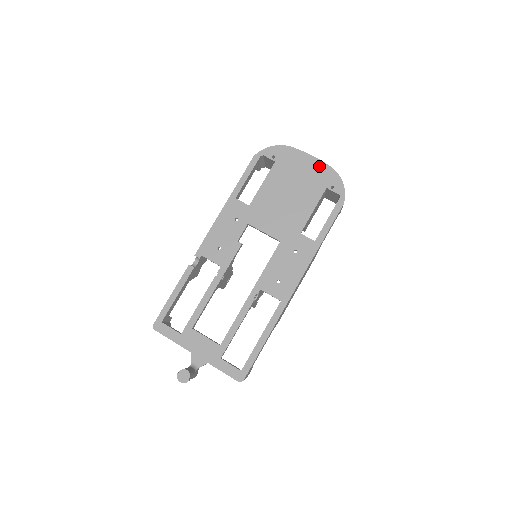
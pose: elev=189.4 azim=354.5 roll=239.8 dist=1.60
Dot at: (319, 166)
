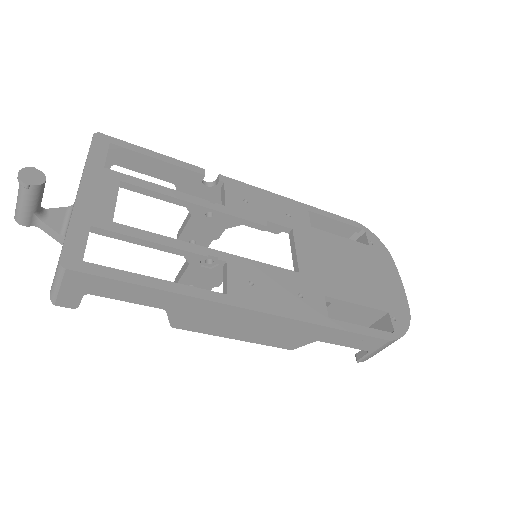
Dot at: (400, 296)
